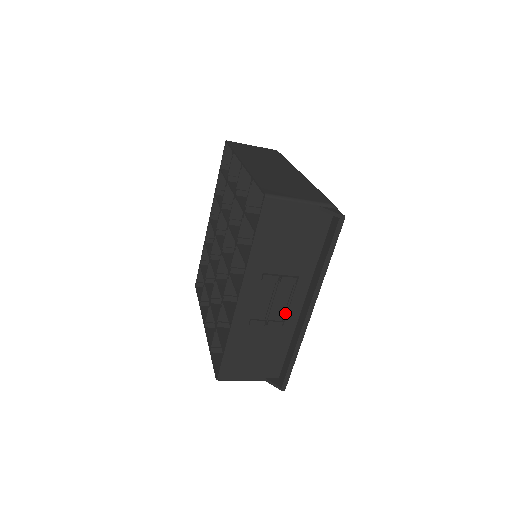
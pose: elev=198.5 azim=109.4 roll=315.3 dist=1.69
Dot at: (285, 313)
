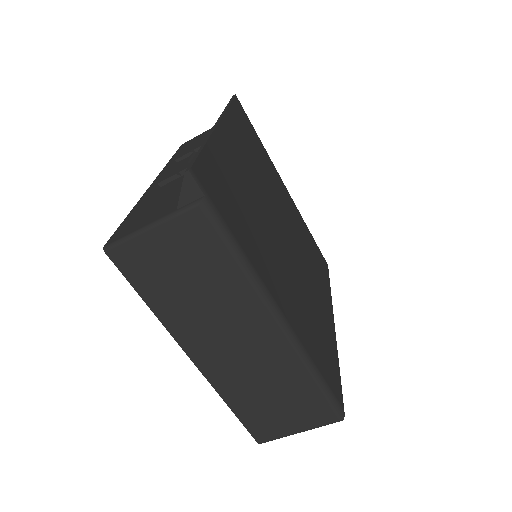
Dot at: occluded
